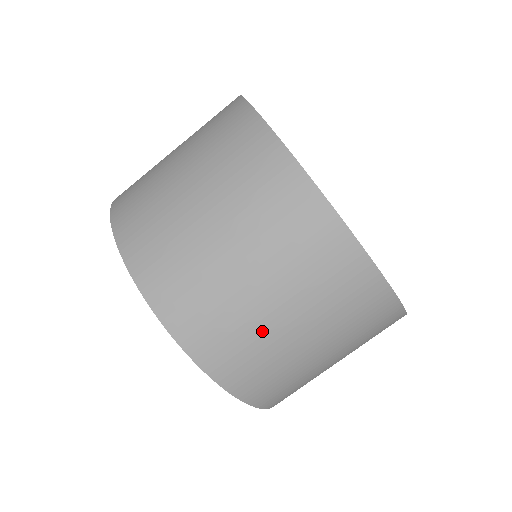
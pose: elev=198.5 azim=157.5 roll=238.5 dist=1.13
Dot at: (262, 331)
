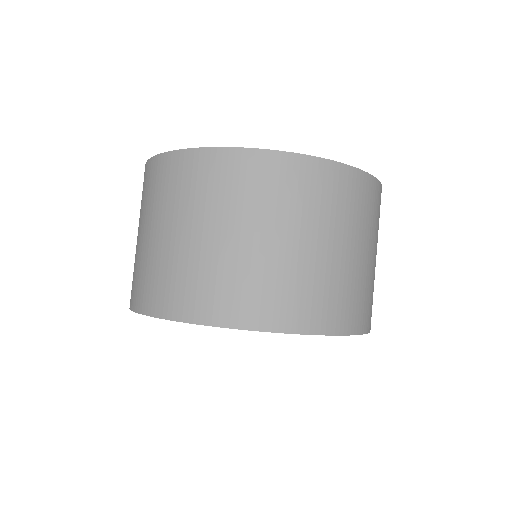
Dot at: (197, 258)
